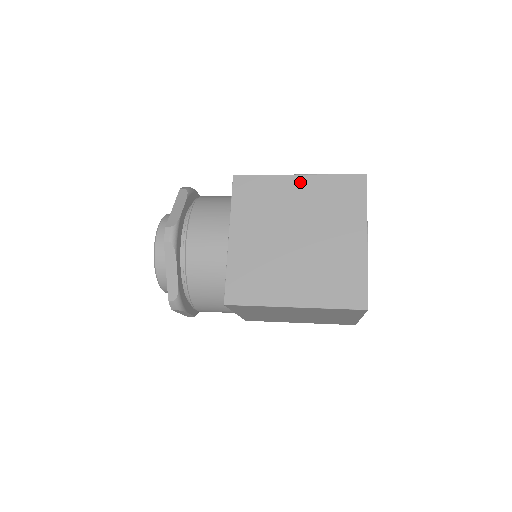
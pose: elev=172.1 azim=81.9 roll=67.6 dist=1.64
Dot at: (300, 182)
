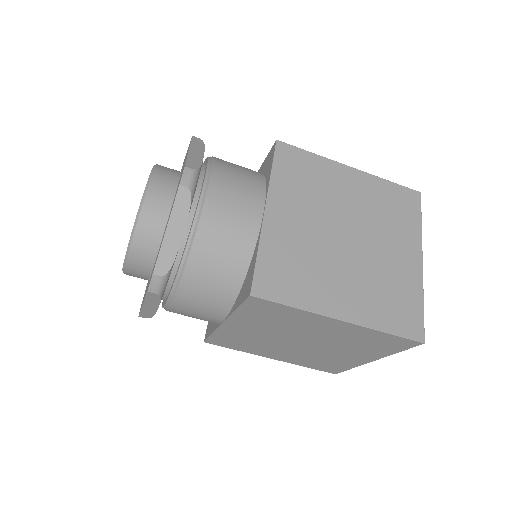
Dot at: (353, 175)
